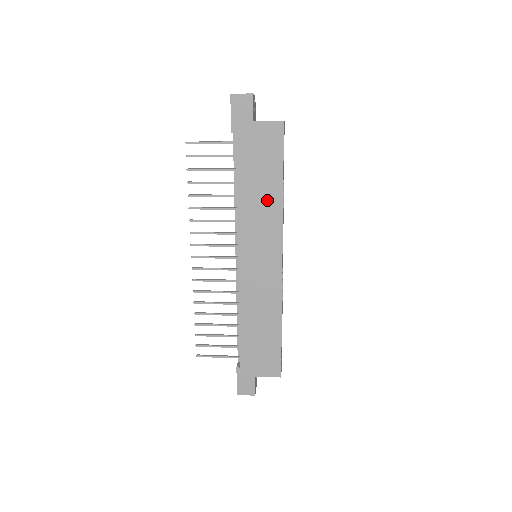
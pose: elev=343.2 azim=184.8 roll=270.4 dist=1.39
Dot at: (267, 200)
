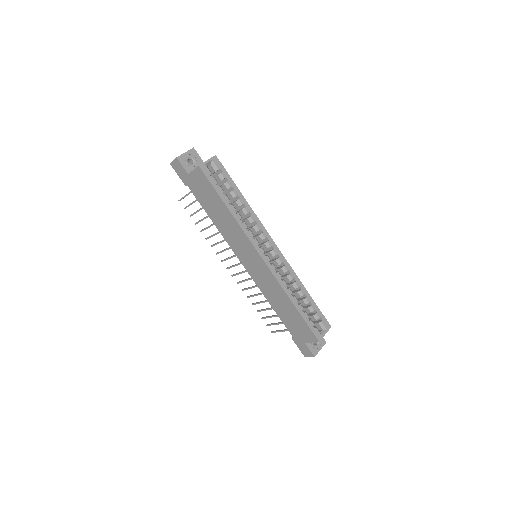
Dot at: (227, 220)
